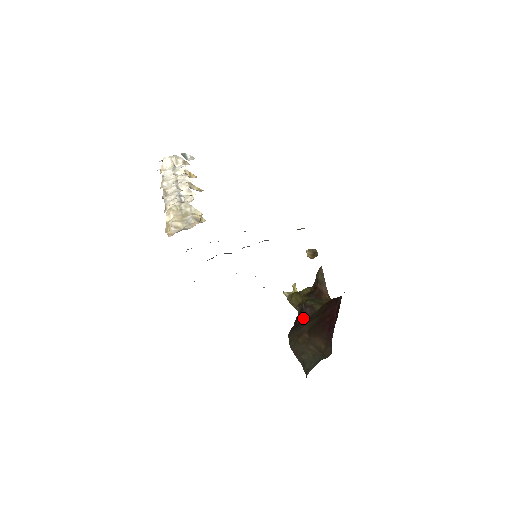
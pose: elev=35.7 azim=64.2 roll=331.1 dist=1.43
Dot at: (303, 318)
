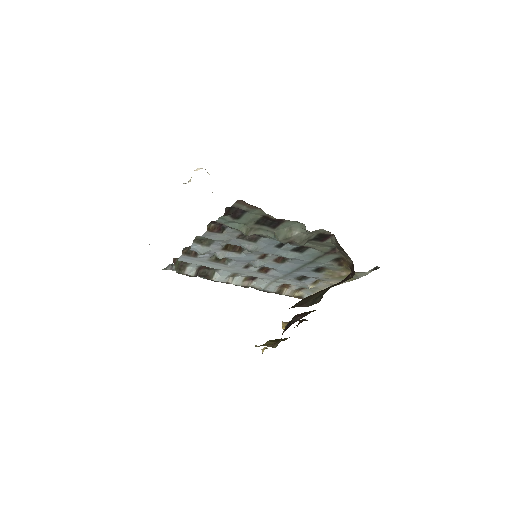
Dot at: occluded
